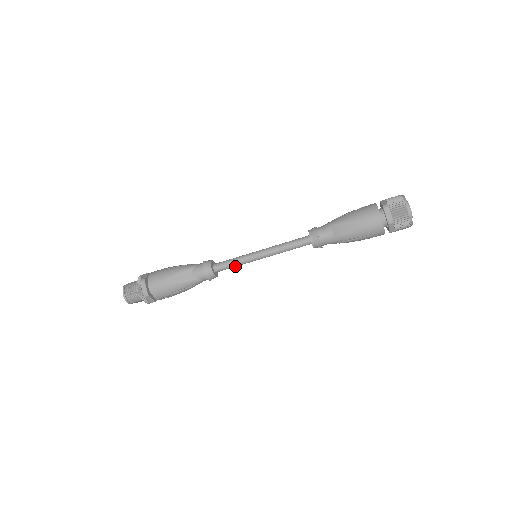
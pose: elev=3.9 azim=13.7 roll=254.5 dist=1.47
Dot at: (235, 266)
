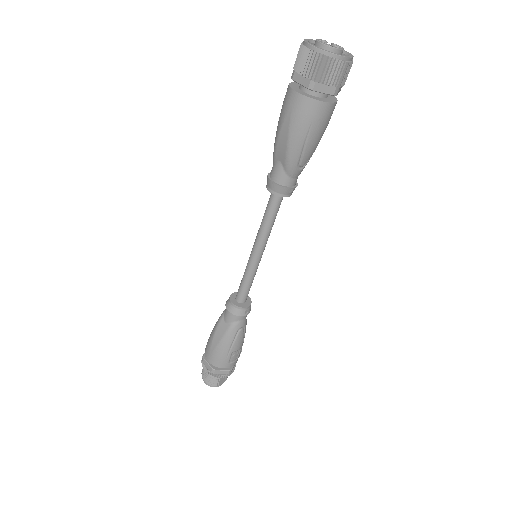
Dot at: (250, 283)
